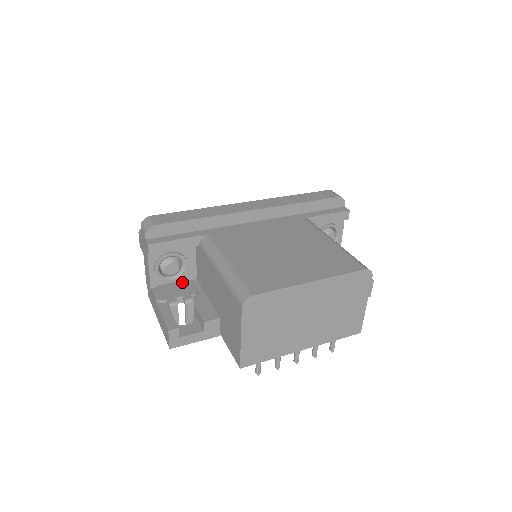
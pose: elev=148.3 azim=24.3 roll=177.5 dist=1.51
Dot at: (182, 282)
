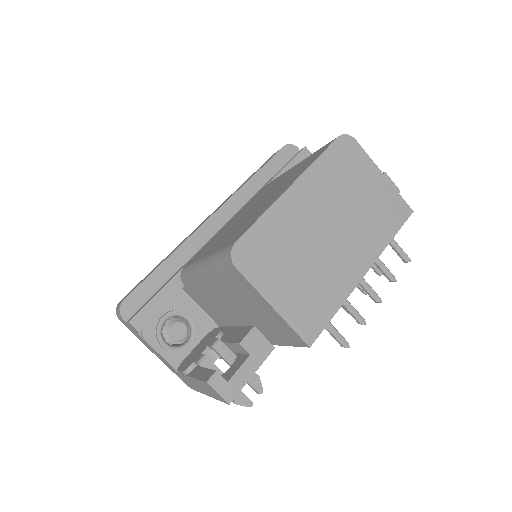
Dot at: (203, 339)
